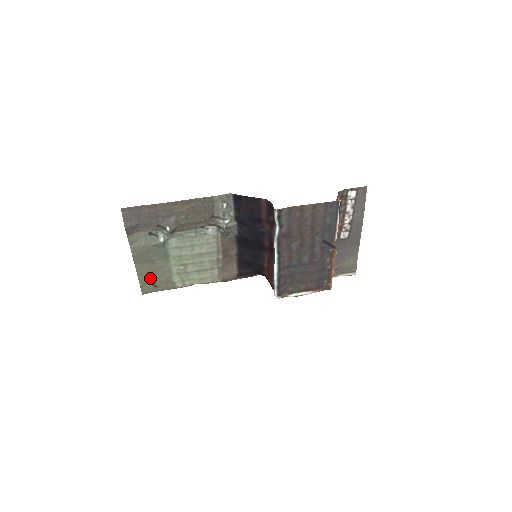
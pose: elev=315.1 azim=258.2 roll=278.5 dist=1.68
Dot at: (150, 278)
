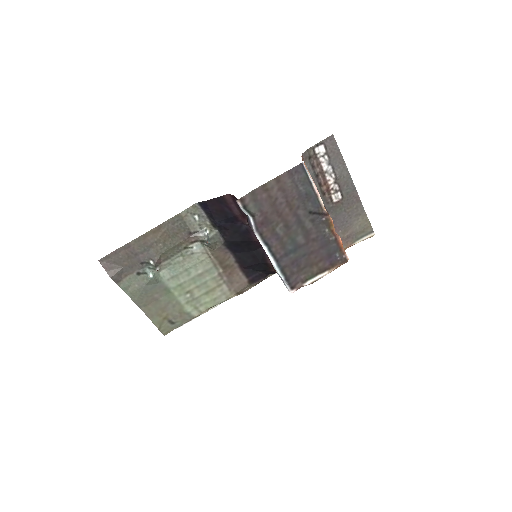
Dot at: (163, 317)
